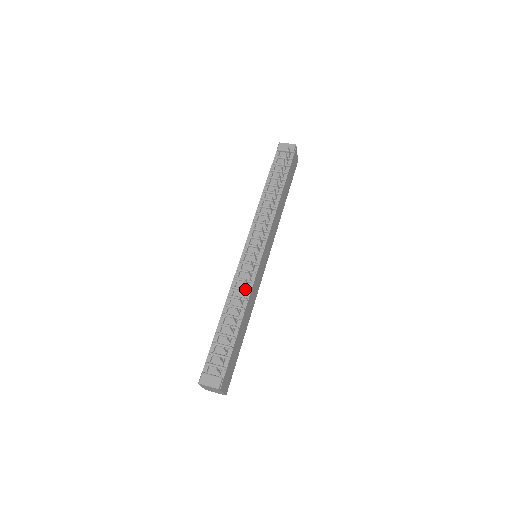
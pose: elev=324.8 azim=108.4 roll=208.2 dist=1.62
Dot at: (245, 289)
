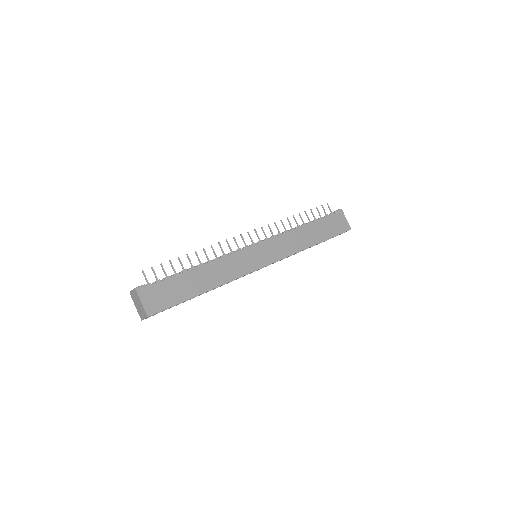
Dot at: (220, 256)
